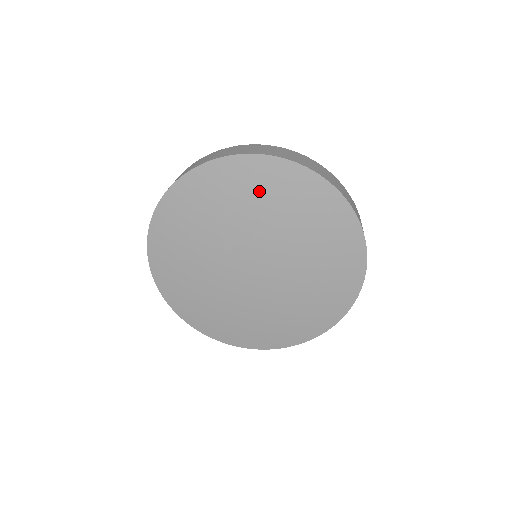
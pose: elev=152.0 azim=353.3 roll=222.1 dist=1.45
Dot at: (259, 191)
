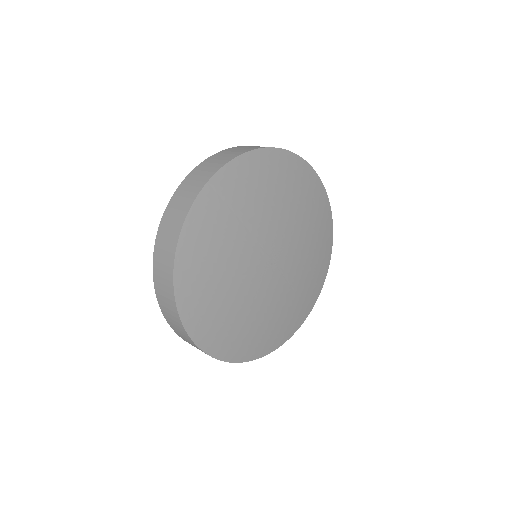
Dot at: (276, 182)
